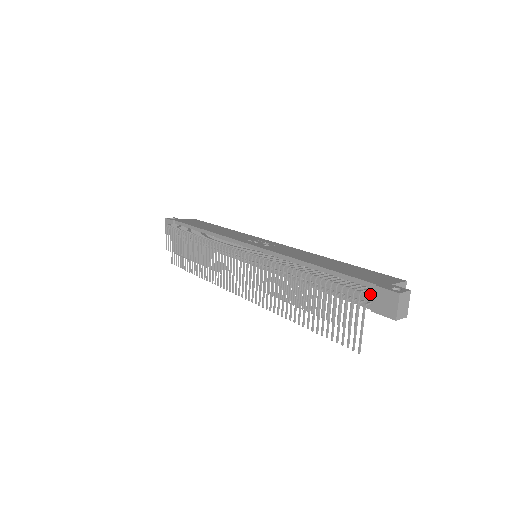
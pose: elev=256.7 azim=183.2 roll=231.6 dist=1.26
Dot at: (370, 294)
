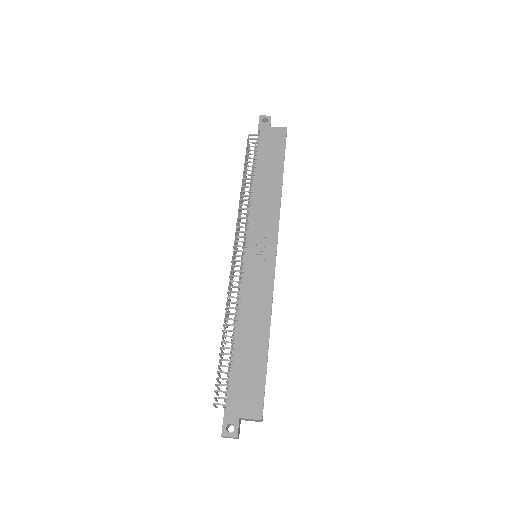
Dot at: (227, 407)
